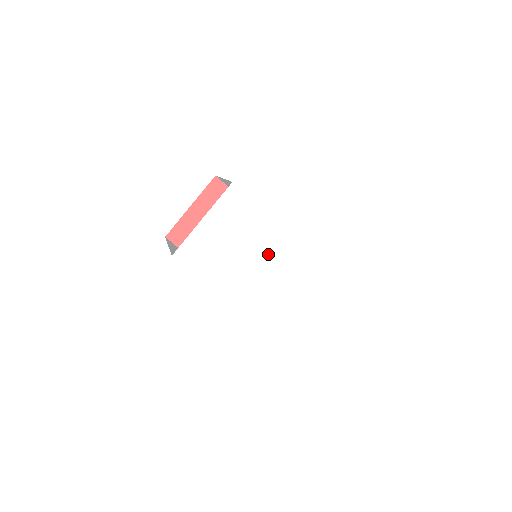
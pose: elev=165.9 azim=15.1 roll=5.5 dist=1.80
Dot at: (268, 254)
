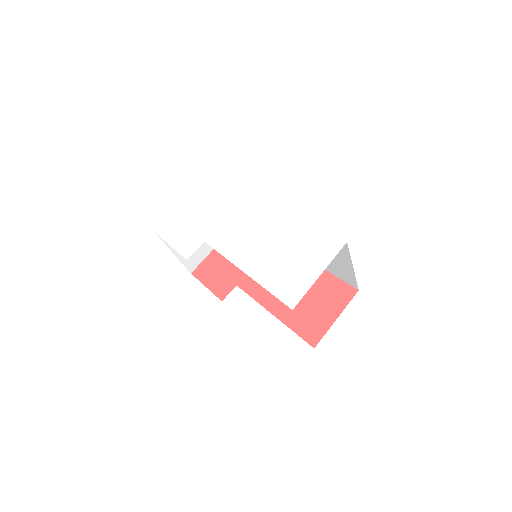
Dot at: (242, 220)
